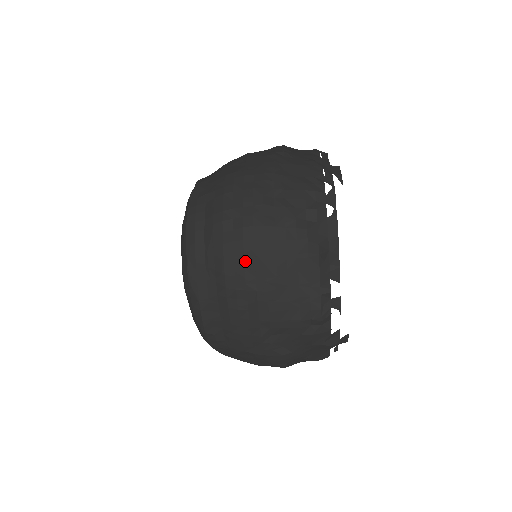
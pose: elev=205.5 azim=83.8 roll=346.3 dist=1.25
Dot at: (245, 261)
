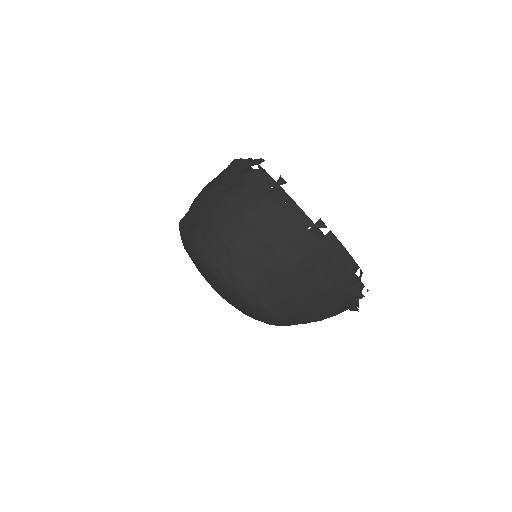
Dot at: occluded
